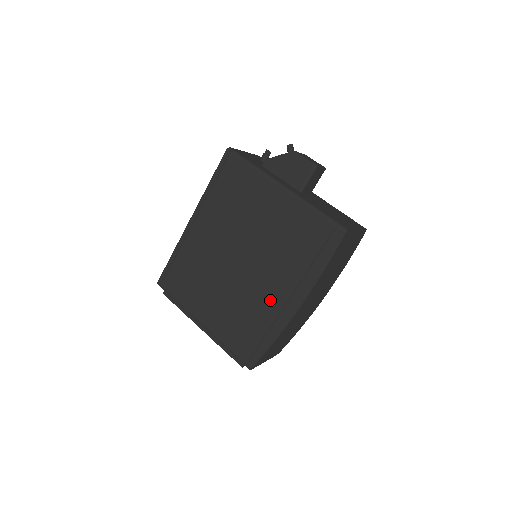
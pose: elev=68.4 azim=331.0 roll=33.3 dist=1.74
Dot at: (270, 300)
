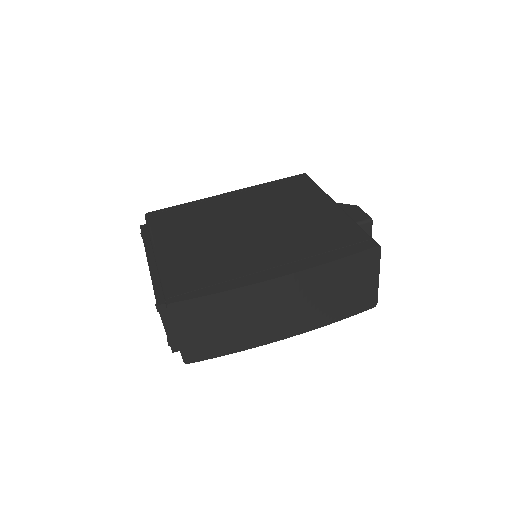
Dot at: (254, 260)
